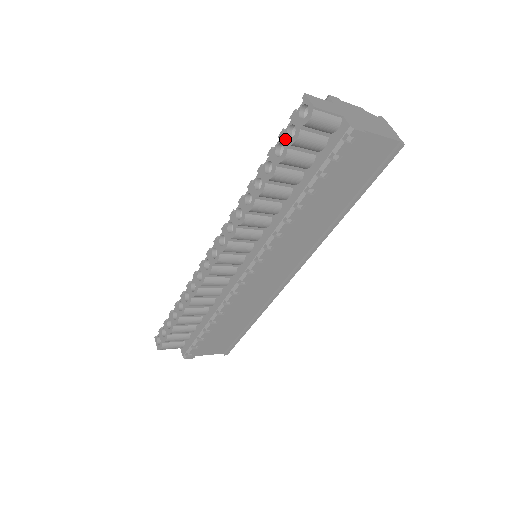
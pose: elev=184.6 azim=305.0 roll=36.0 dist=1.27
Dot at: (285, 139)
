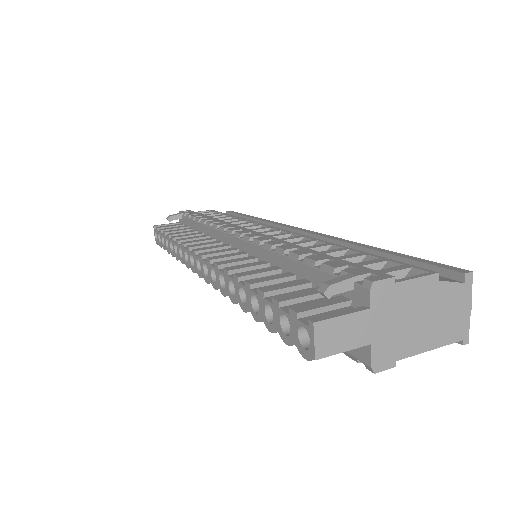
Dot at: (277, 318)
